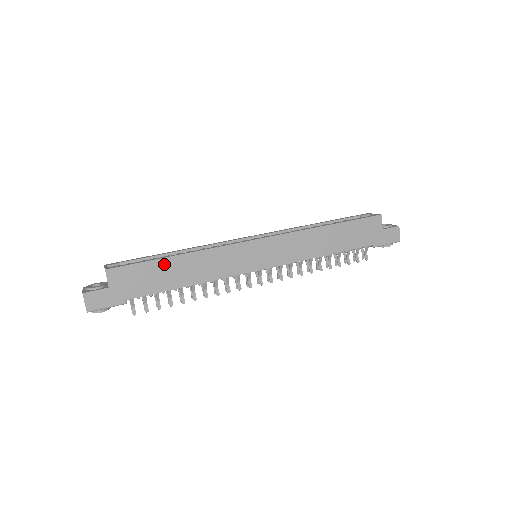
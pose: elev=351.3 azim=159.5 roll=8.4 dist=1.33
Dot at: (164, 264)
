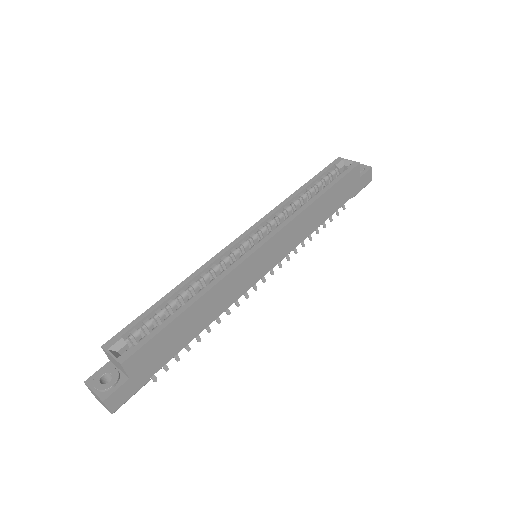
Dot at: (180, 321)
